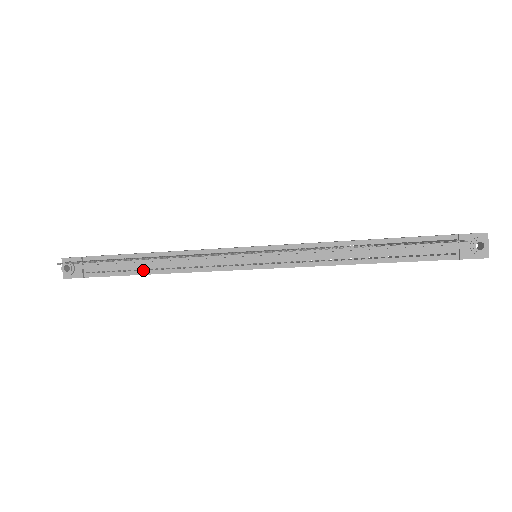
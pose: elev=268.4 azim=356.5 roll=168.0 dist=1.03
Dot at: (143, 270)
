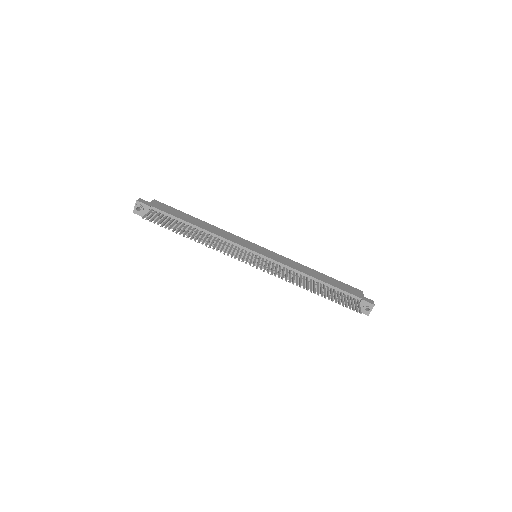
Dot at: (187, 233)
